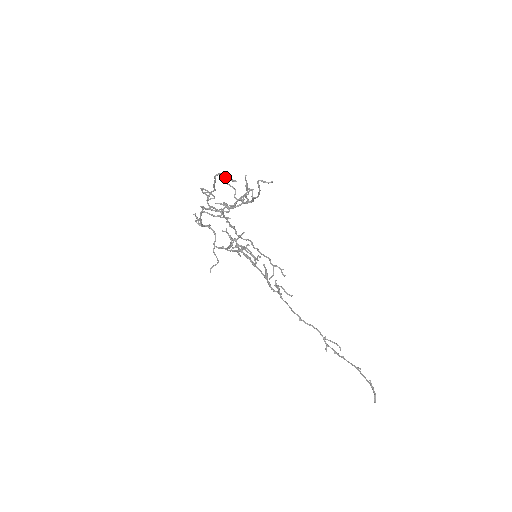
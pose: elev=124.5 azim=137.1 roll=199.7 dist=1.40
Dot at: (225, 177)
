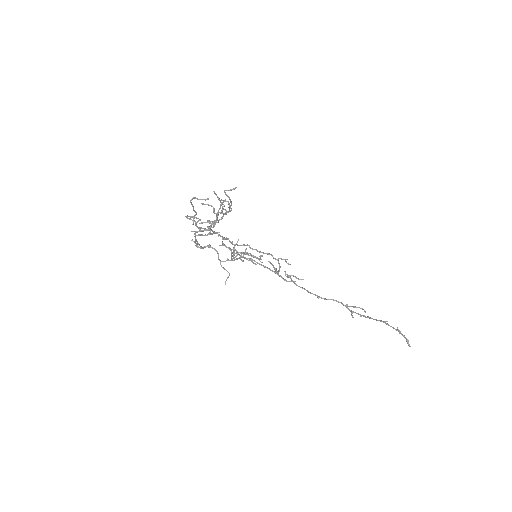
Dot at: (198, 199)
